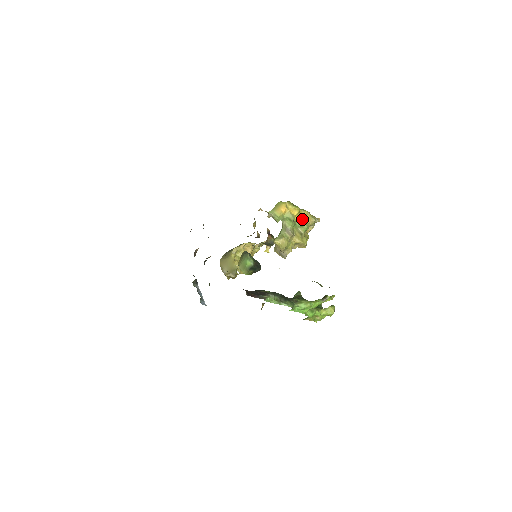
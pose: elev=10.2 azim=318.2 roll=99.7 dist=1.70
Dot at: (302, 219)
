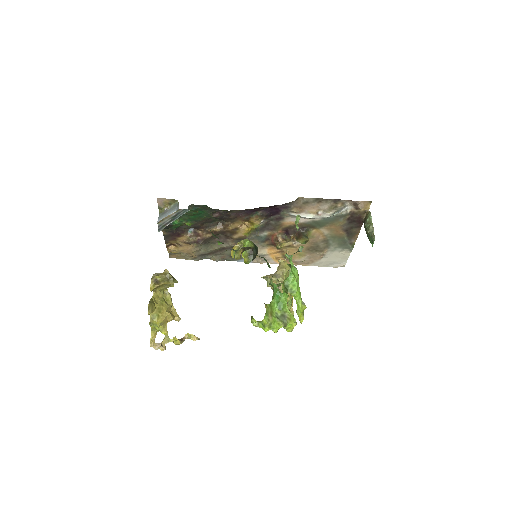
Dot at: (292, 298)
